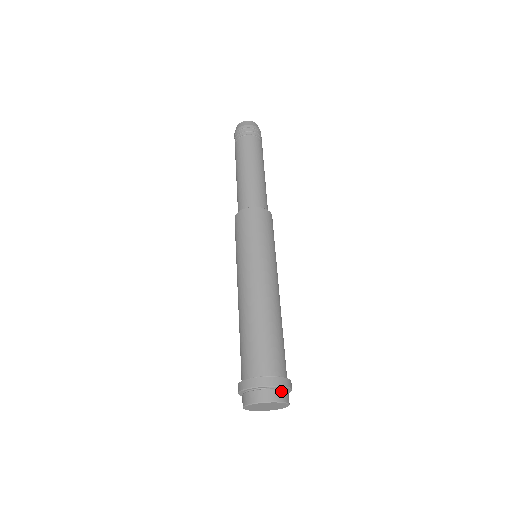
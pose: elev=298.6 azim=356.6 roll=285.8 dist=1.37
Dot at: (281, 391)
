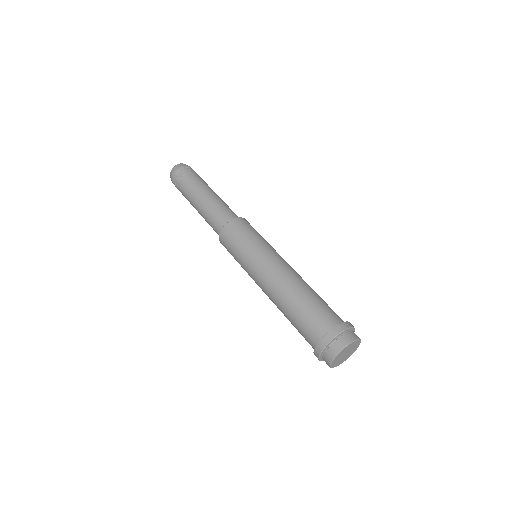
Dot at: (346, 335)
